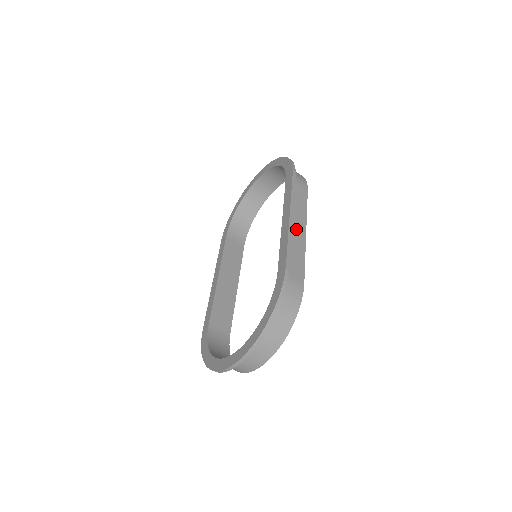
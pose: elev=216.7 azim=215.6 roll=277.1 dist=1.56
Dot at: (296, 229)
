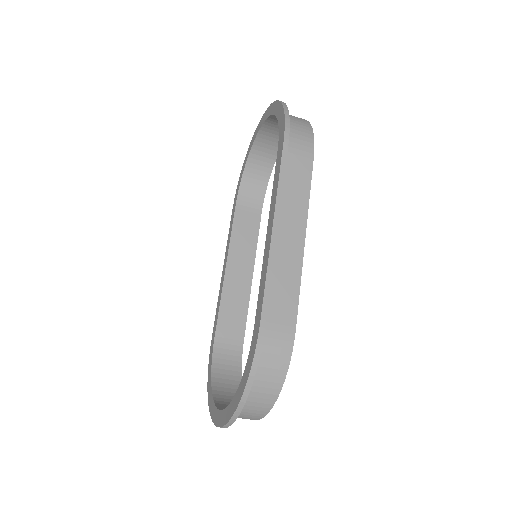
Dot at: (288, 239)
